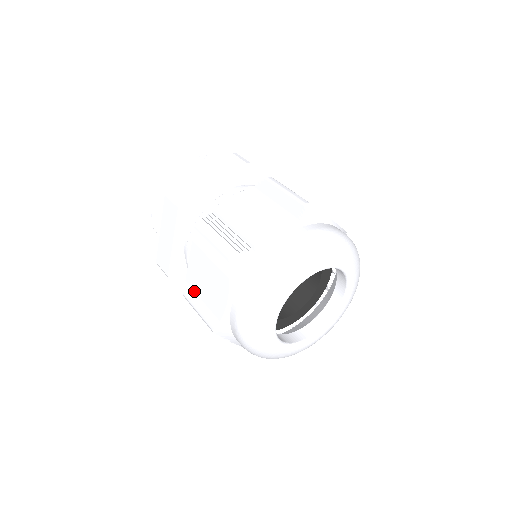
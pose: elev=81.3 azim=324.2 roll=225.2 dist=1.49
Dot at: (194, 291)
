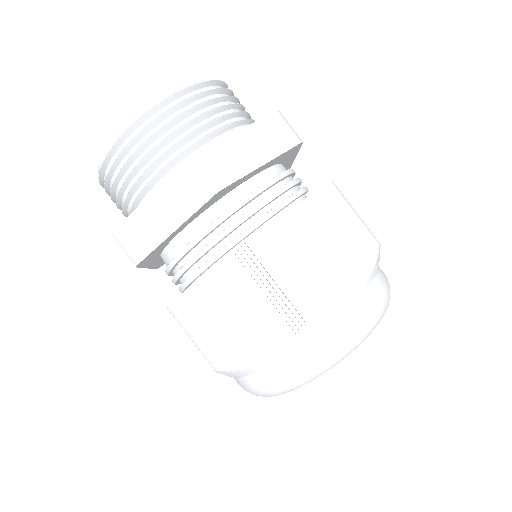
Dot at: (200, 313)
